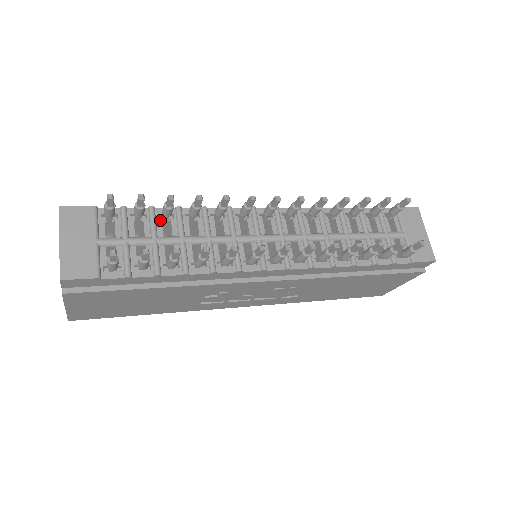
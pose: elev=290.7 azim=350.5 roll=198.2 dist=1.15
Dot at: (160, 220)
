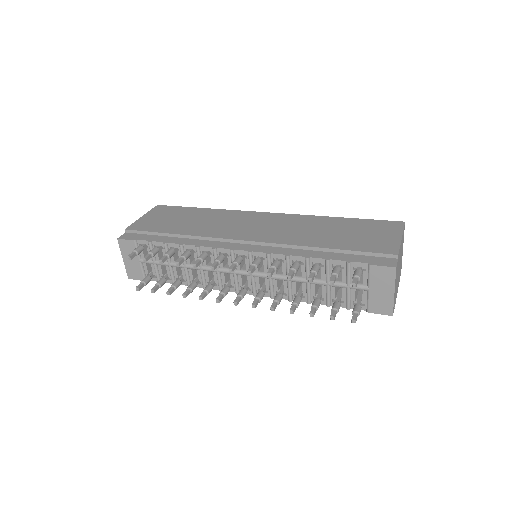
Dot at: occluded
